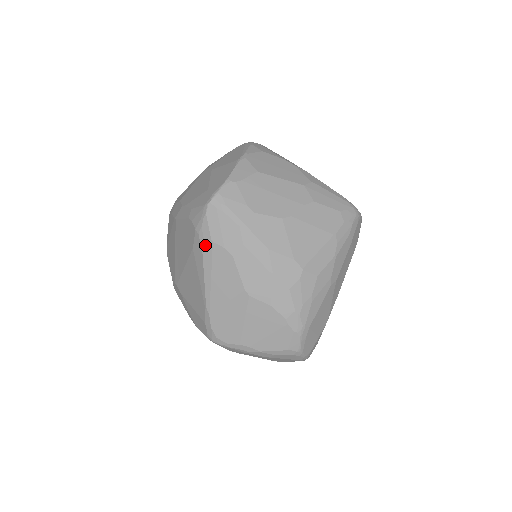
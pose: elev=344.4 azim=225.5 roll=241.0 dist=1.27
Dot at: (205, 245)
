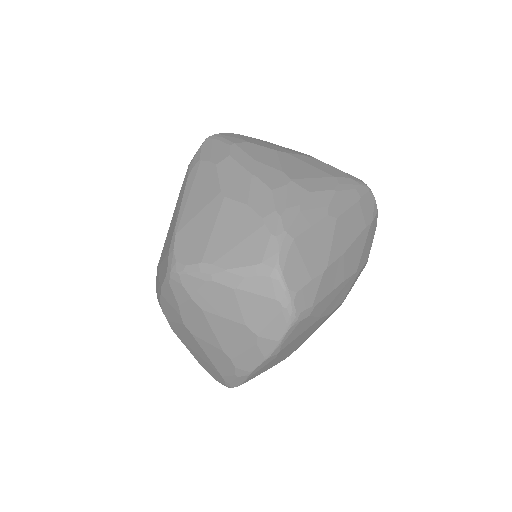
Dot at: (192, 167)
